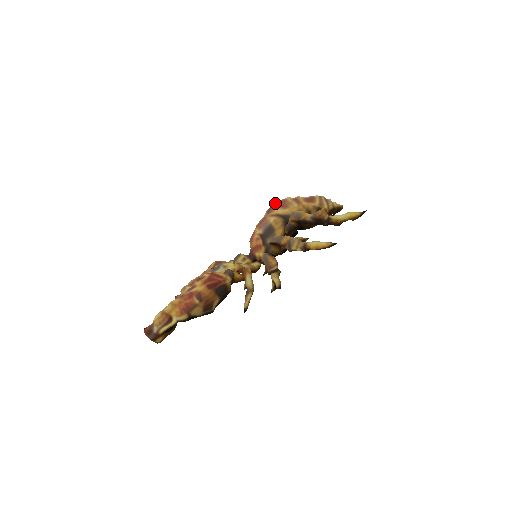
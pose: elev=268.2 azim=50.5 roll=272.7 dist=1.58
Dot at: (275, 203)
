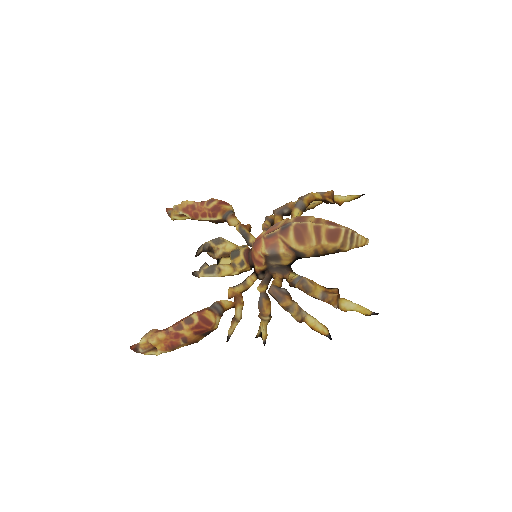
Dot at: (292, 226)
